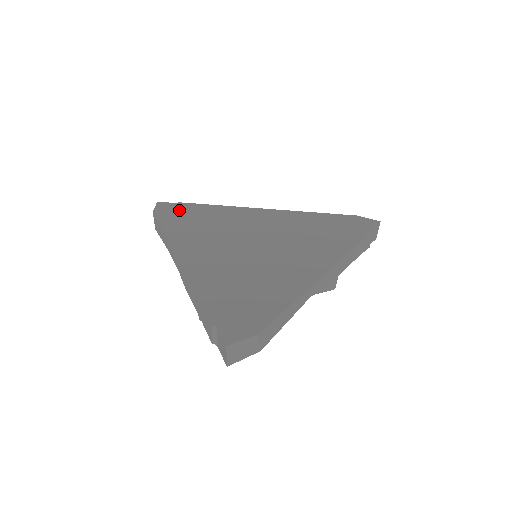
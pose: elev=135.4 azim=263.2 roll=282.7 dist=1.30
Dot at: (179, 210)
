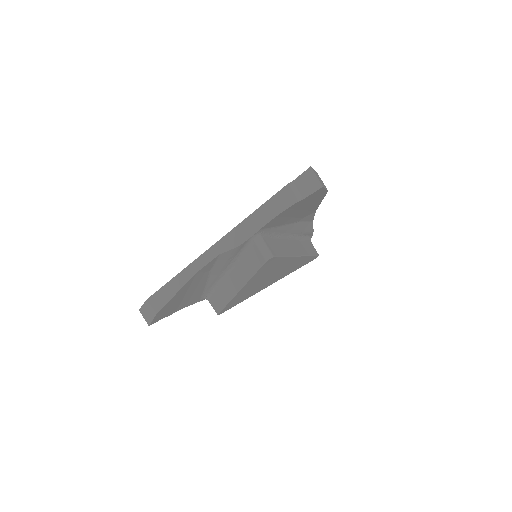
Dot at: occluded
